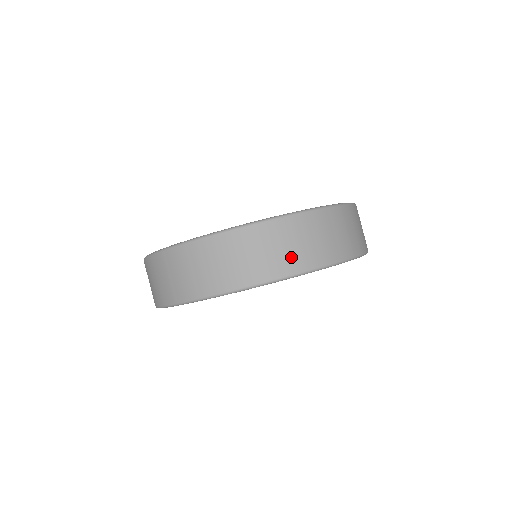
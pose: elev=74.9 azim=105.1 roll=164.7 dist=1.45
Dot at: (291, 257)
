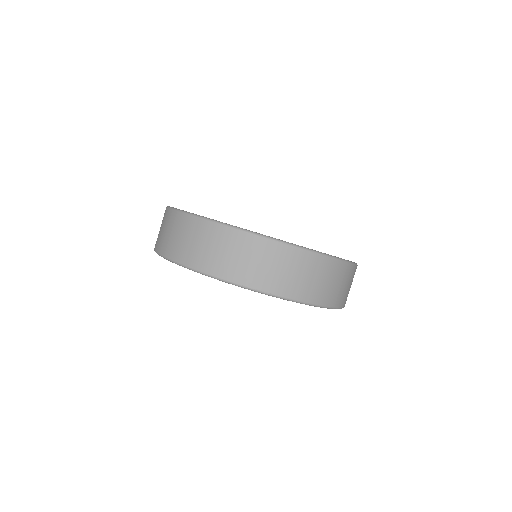
Dot at: (273, 278)
